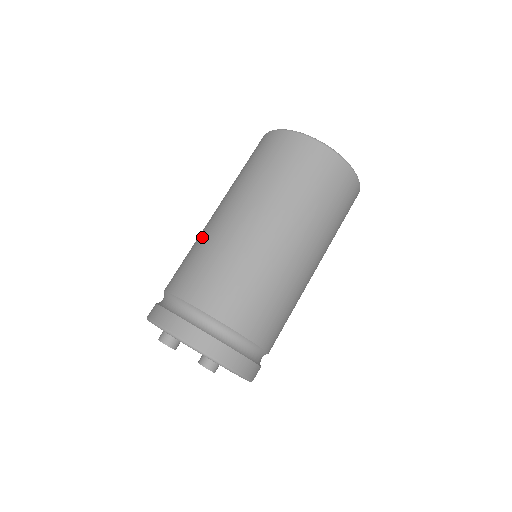
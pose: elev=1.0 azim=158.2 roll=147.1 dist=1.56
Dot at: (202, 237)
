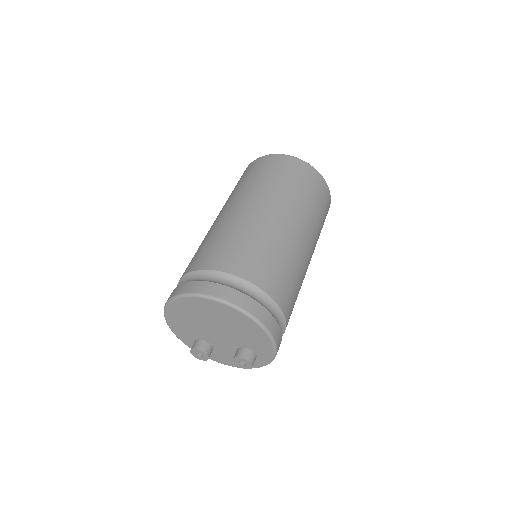
Dot at: occluded
